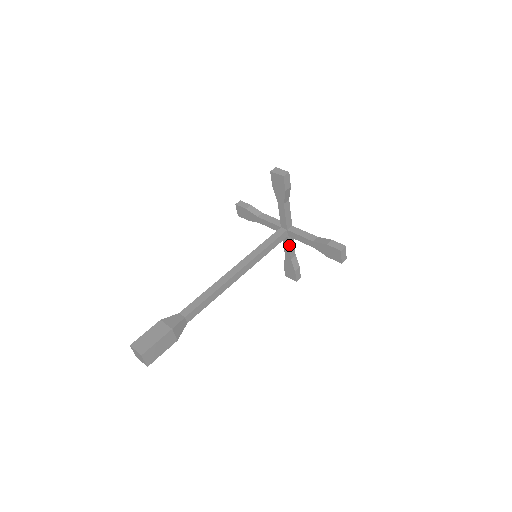
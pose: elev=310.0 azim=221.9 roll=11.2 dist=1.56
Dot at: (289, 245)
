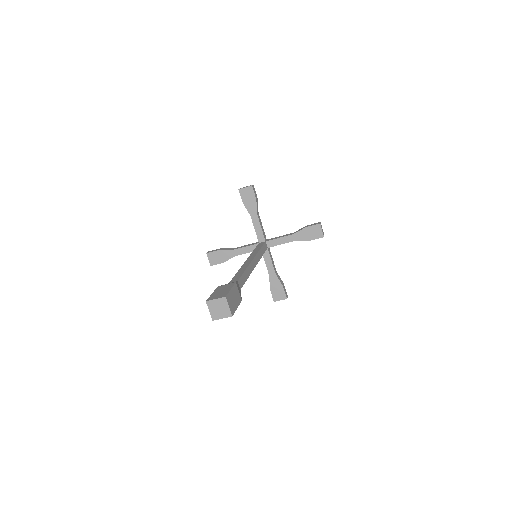
Dot at: (270, 258)
